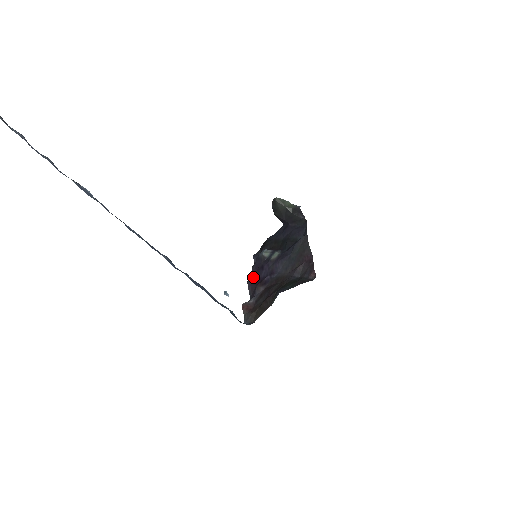
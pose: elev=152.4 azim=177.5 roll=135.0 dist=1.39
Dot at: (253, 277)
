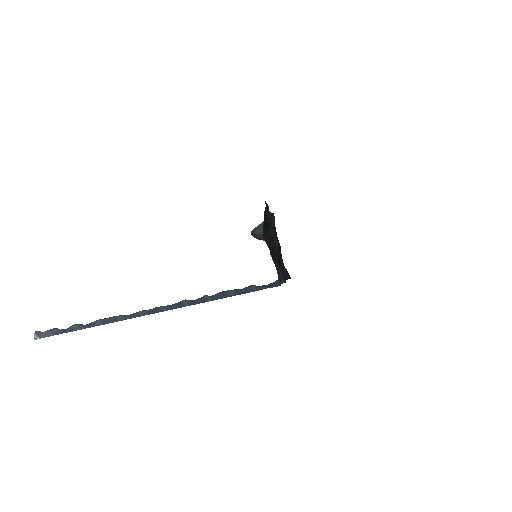
Dot at: occluded
